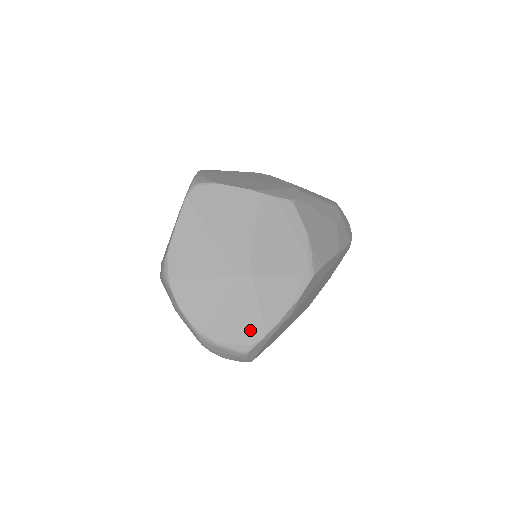
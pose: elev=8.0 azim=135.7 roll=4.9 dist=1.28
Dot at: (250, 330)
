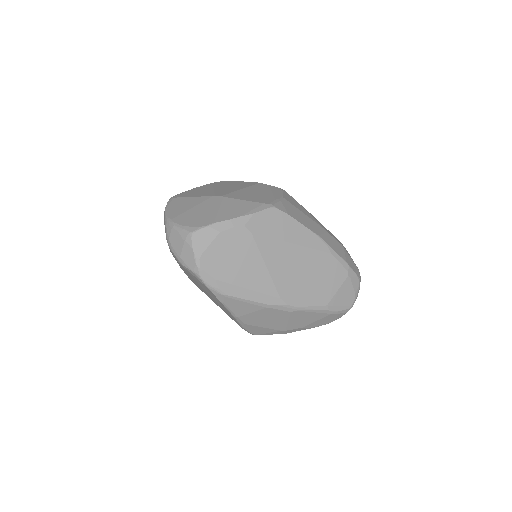
Dot at: (203, 220)
